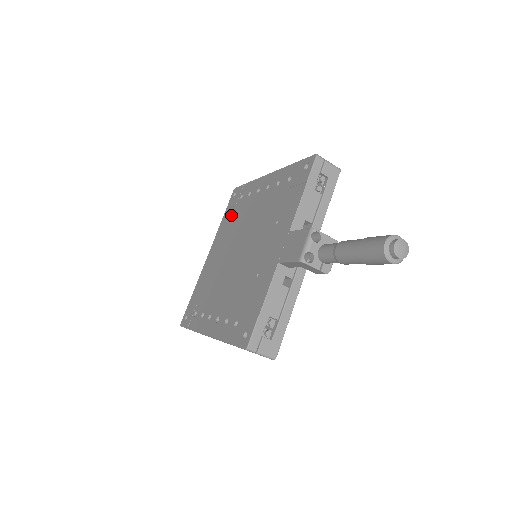
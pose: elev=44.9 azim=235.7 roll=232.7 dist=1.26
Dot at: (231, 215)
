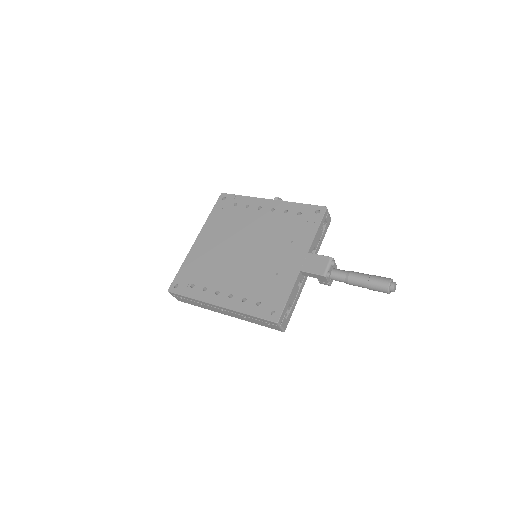
Dot at: (224, 215)
